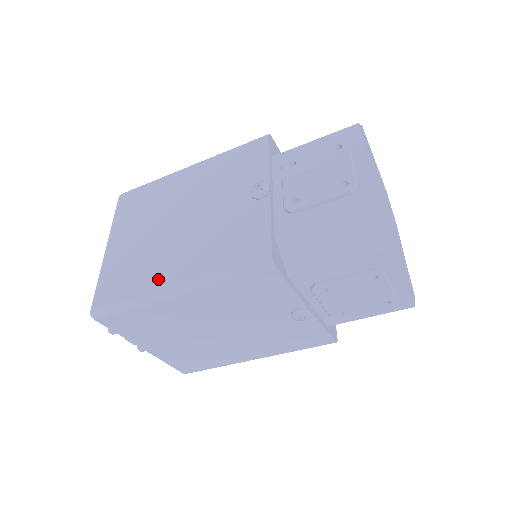
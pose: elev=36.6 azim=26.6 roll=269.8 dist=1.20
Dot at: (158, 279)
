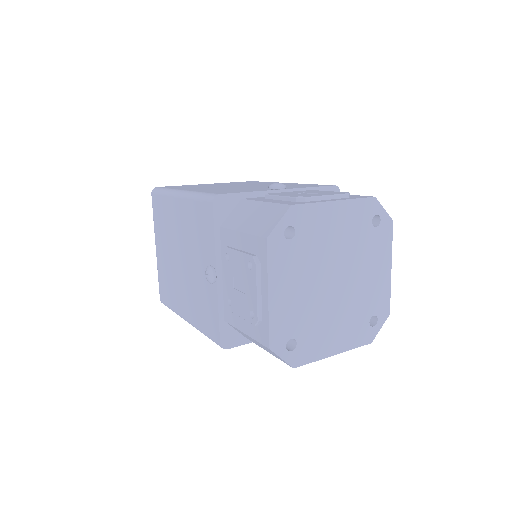
Dot at: (186, 188)
